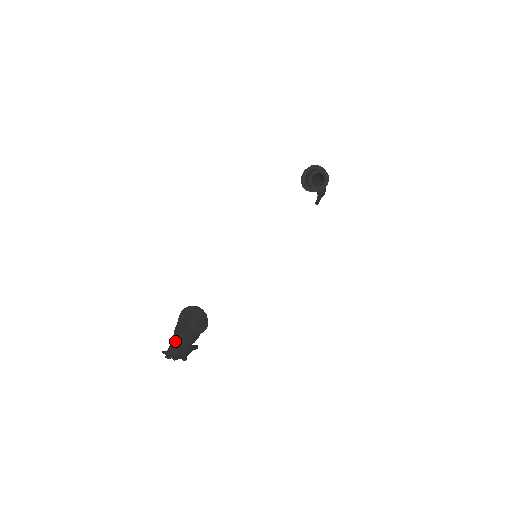
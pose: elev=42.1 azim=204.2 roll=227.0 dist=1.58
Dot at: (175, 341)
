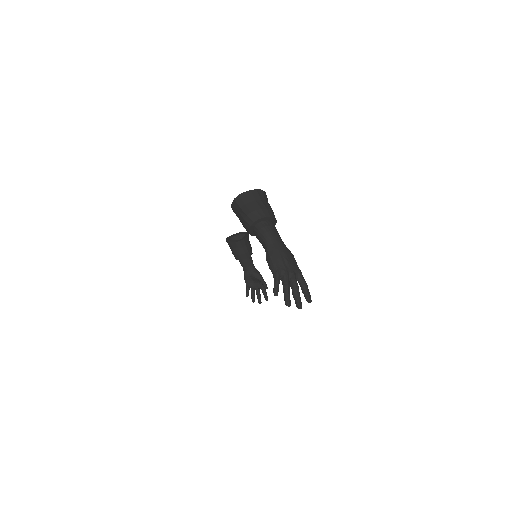
Dot at: (260, 234)
